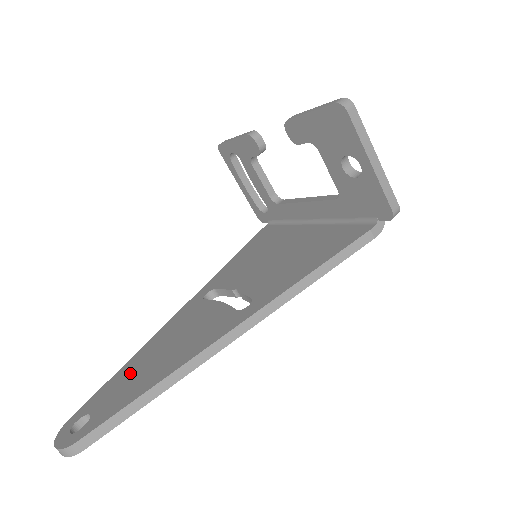
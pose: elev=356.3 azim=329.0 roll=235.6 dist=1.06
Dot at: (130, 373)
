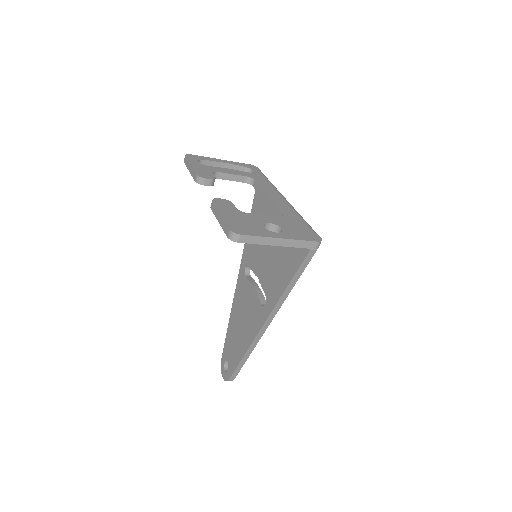
Dot at: (232, 336)
